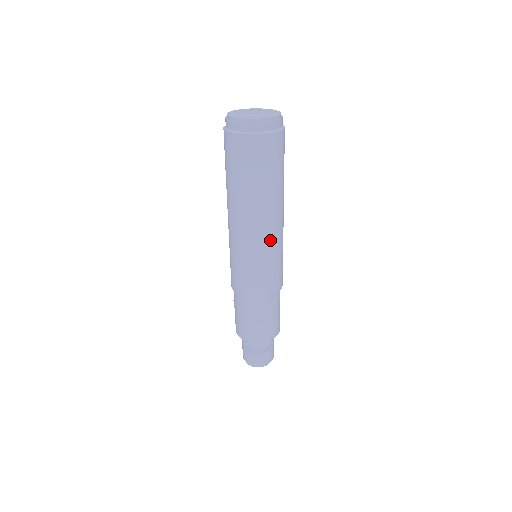
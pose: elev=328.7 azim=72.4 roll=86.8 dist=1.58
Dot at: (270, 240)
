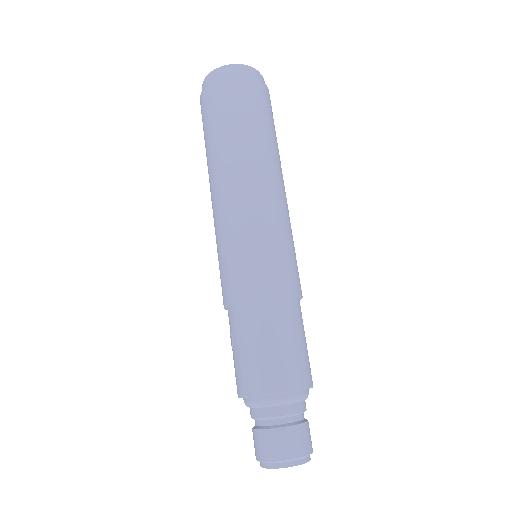
Dot at: (263, 202)
